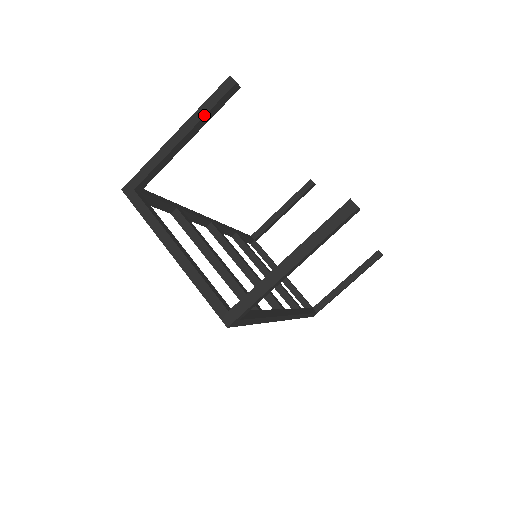
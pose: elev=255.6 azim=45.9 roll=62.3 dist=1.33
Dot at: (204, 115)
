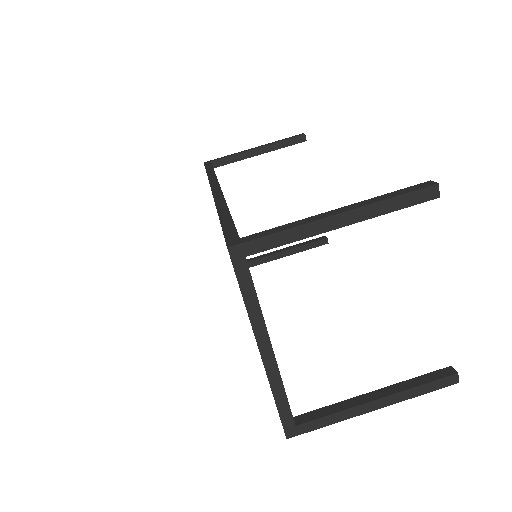
Dot at: (383, 214)
